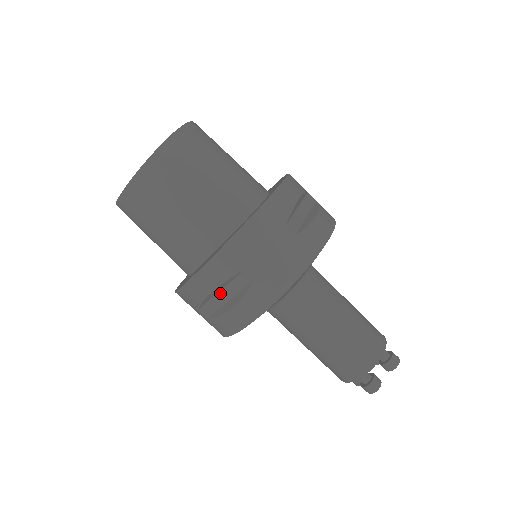
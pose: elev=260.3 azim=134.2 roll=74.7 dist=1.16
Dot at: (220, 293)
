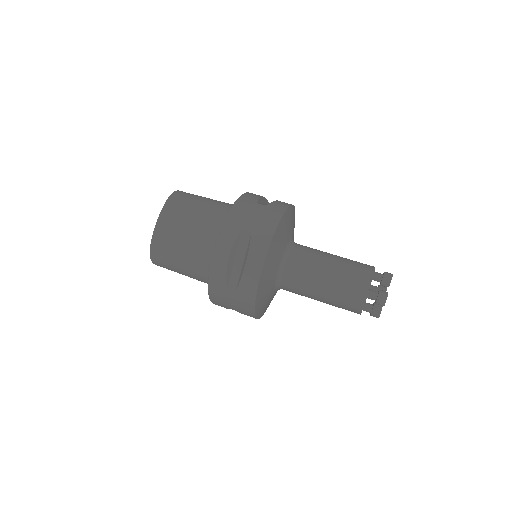
Dot at: (235, 262)
